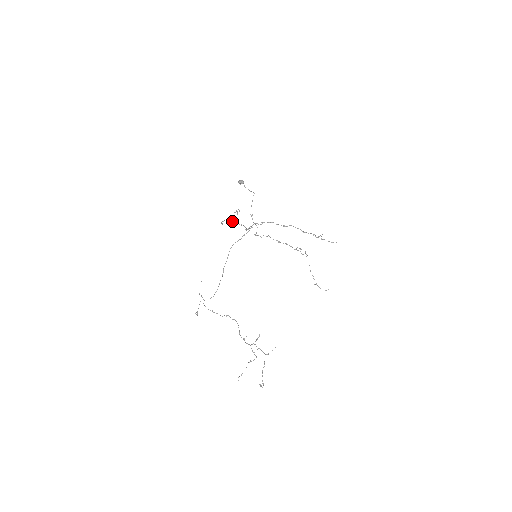
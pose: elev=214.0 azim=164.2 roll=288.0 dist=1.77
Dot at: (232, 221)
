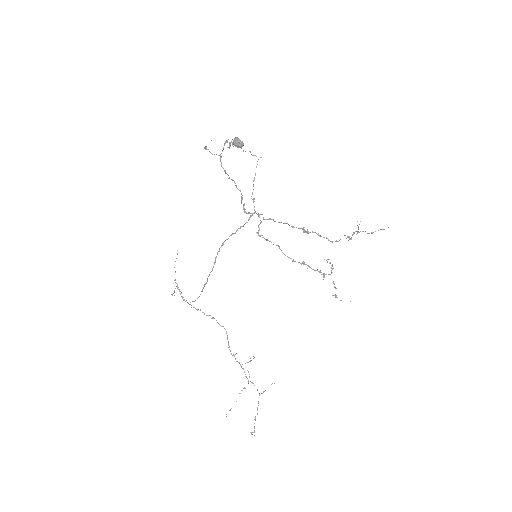
Dot at: (221, 163)
